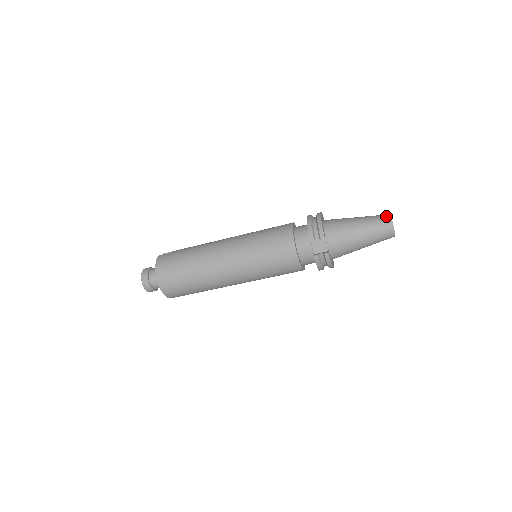
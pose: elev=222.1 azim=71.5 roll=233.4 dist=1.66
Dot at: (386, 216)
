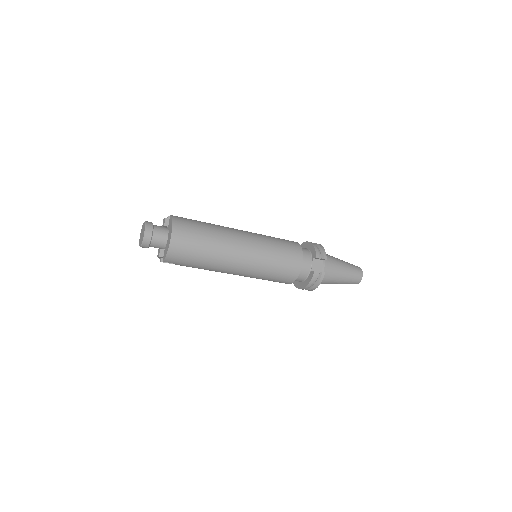
Dot at: occluded
